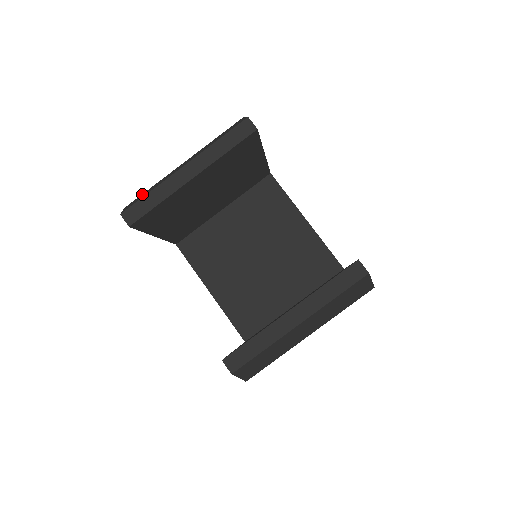
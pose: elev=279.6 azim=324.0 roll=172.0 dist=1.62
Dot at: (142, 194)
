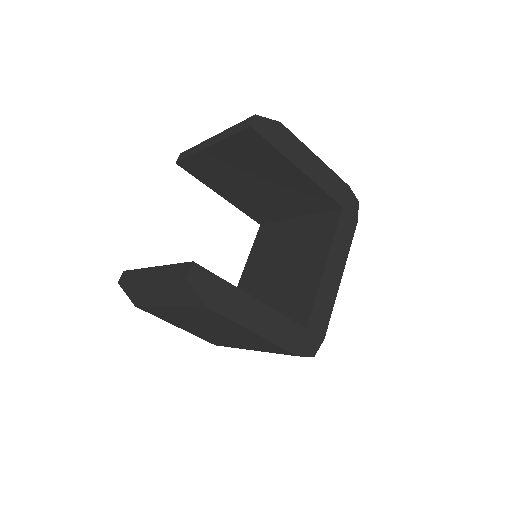
Dot at: occluded
